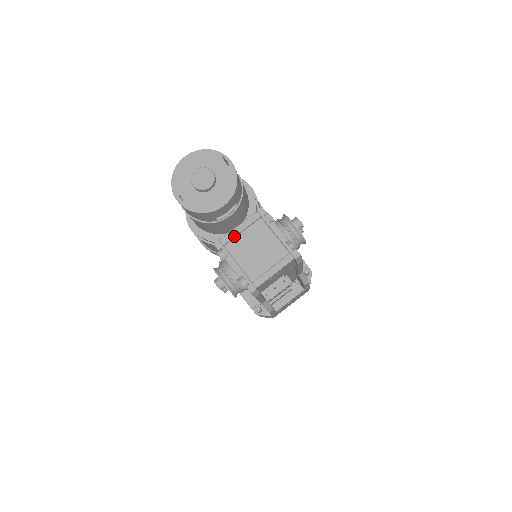
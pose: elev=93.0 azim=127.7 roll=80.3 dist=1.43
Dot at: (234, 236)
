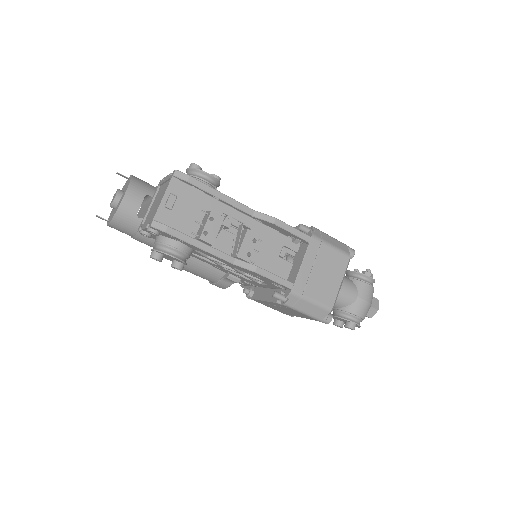
Dot at: (147, 212)
